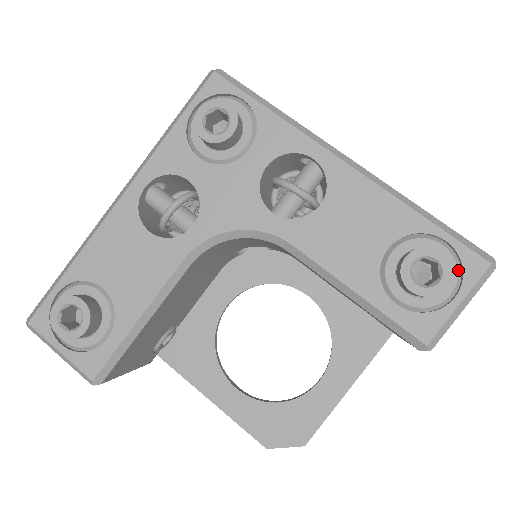
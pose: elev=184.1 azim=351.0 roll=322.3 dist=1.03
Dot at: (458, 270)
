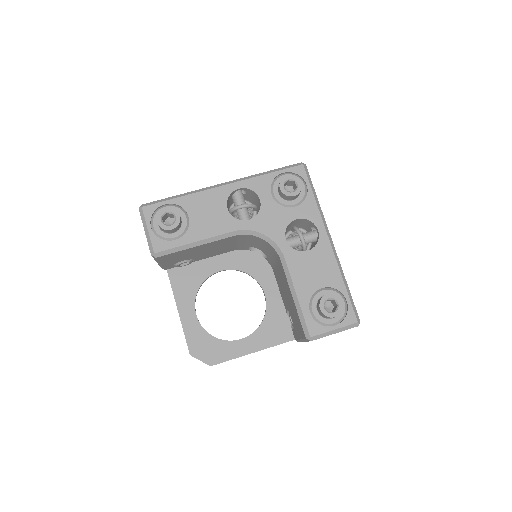
Dot at: (343, 316)
